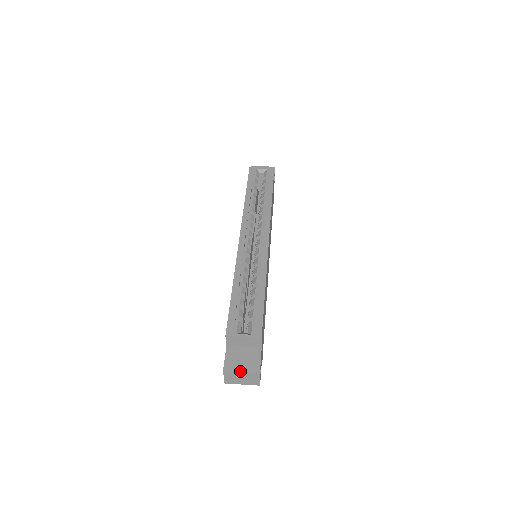
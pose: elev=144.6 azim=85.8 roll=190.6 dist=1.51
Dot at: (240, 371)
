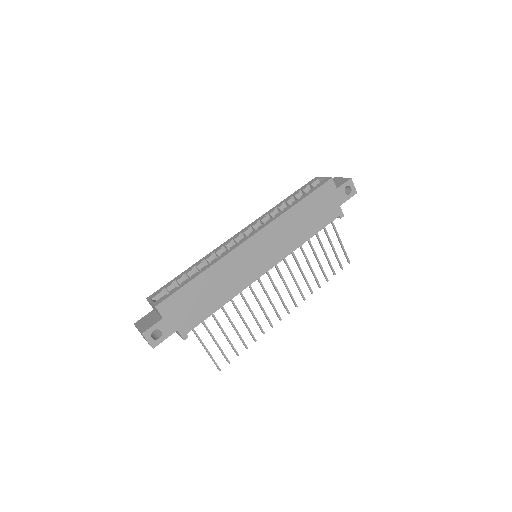
Dot at: (138, 327)
